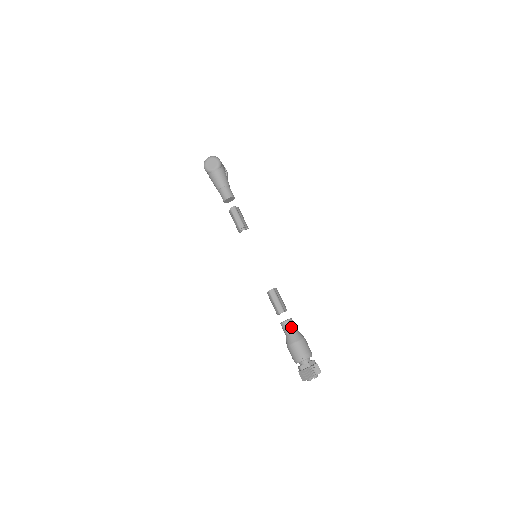
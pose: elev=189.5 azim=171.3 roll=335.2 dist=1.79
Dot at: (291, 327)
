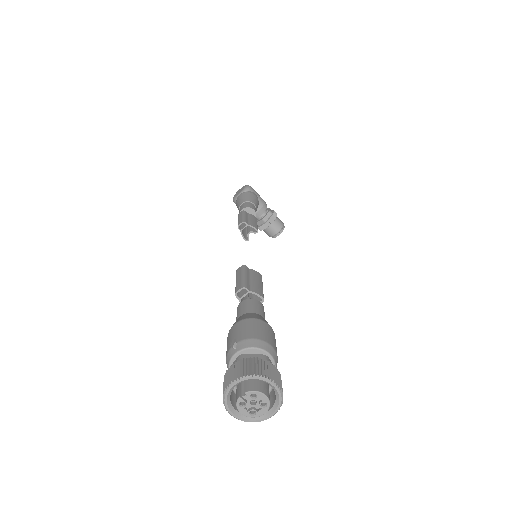
Dot at: (246, 308)
